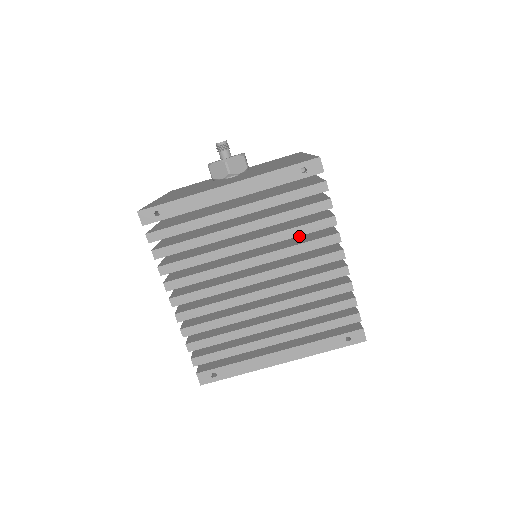
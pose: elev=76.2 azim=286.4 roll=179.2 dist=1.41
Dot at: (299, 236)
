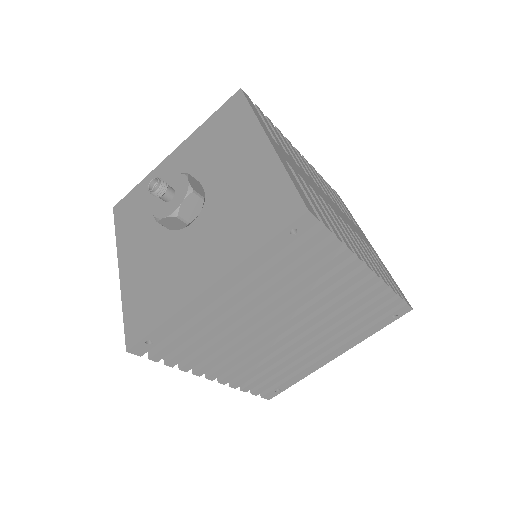
Dot at: occluded
